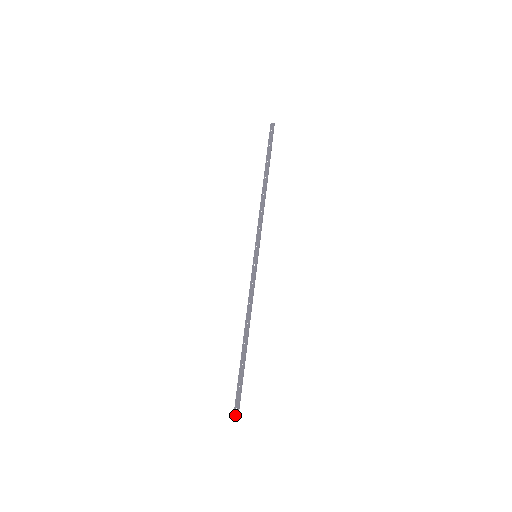
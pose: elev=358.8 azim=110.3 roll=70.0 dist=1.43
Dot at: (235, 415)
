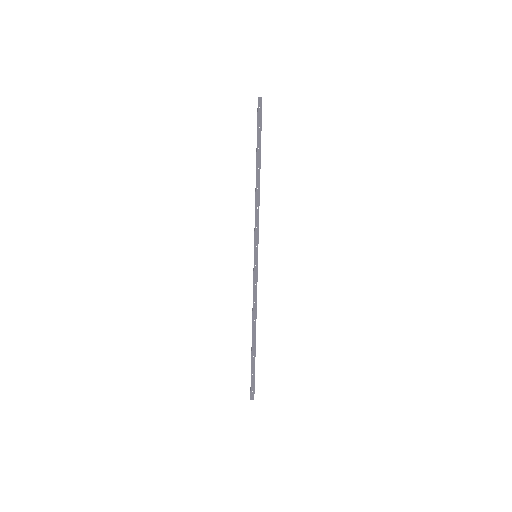
Dot at: (252, 397)
